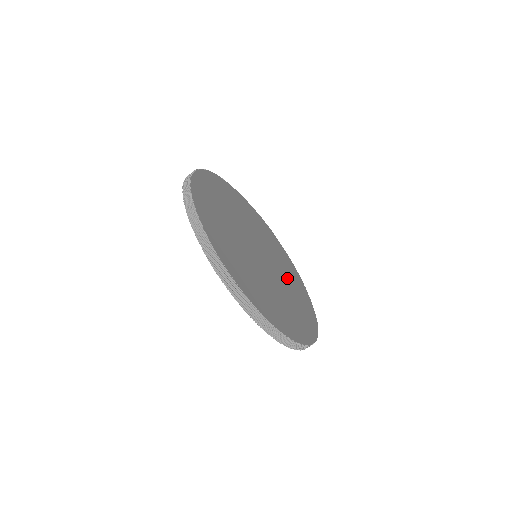
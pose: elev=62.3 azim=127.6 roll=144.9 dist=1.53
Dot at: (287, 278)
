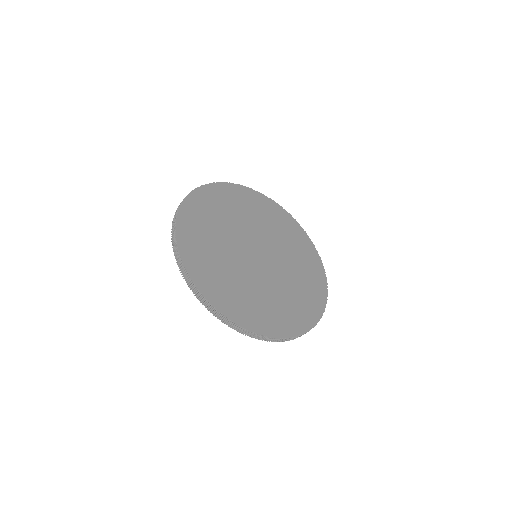
Dot at: (295, 270)
